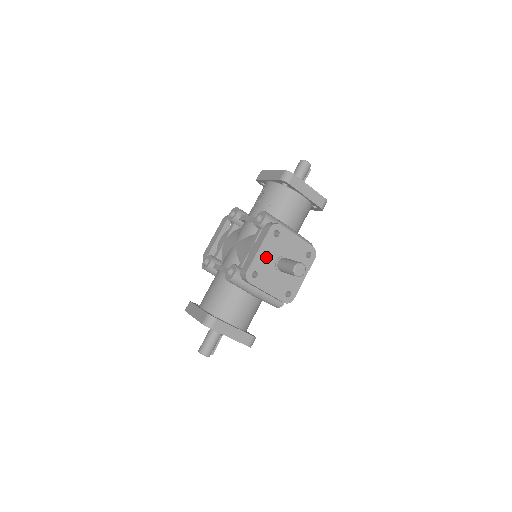
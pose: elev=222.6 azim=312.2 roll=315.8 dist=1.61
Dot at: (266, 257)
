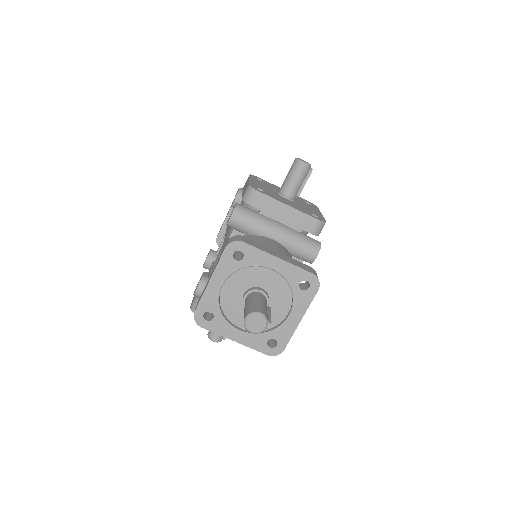
Dot at: (262, 186)
